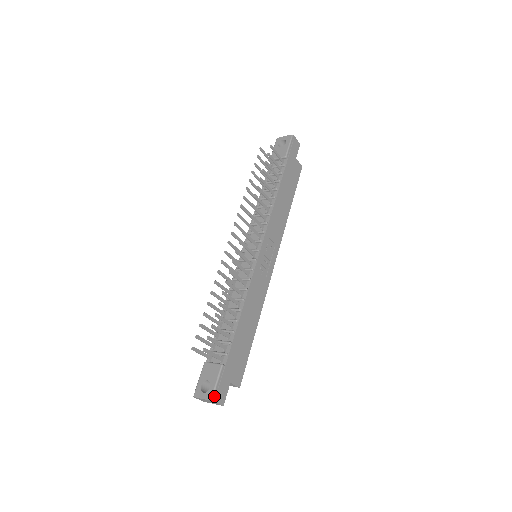
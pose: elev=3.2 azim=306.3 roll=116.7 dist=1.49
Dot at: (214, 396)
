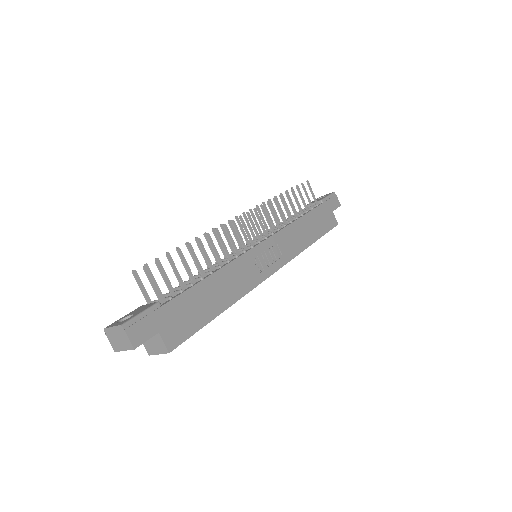
Dot at: (128, 324)
